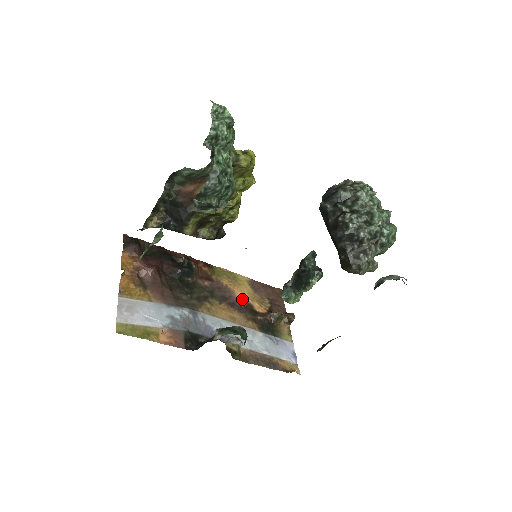
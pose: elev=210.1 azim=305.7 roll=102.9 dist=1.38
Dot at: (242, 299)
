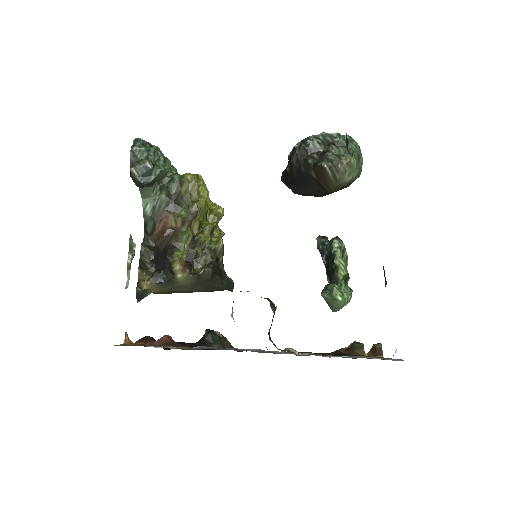
Dot at: occluded
